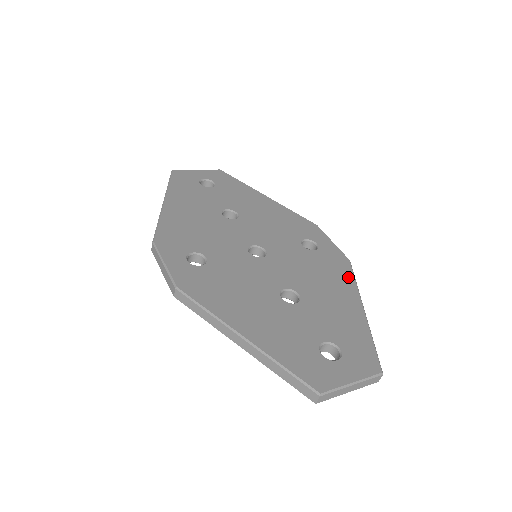
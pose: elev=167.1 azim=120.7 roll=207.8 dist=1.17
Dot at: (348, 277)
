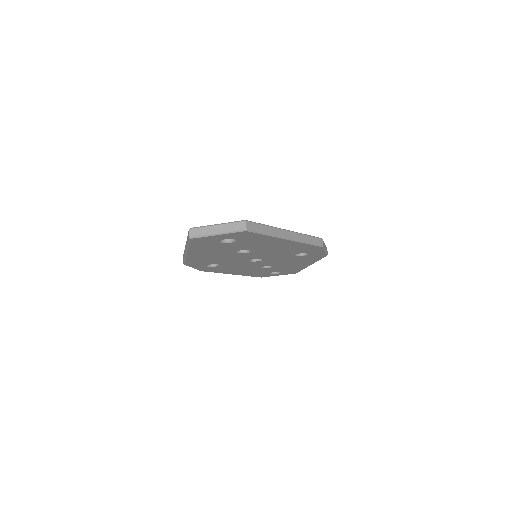
Dot at: occluded
